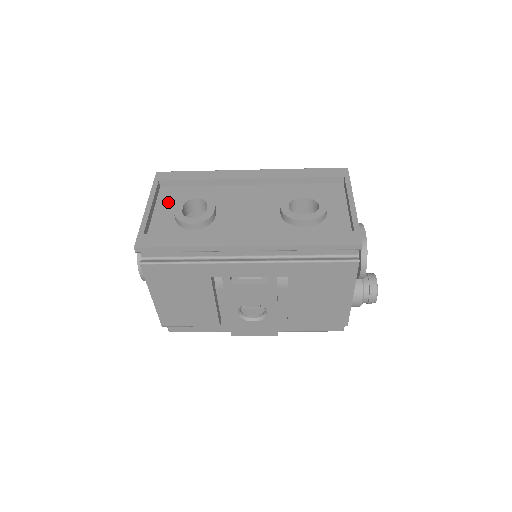
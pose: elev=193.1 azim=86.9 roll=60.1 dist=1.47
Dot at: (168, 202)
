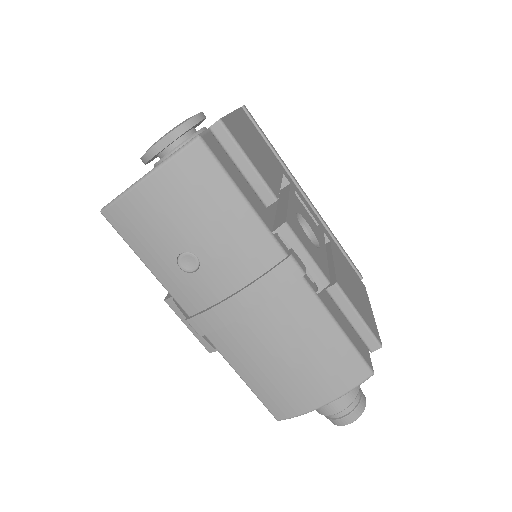
Dot at: occluded
